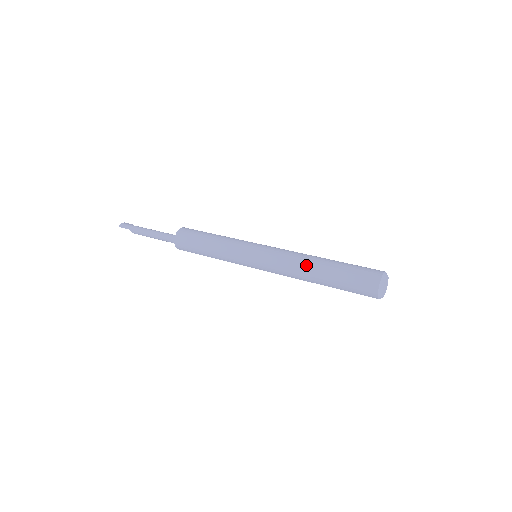
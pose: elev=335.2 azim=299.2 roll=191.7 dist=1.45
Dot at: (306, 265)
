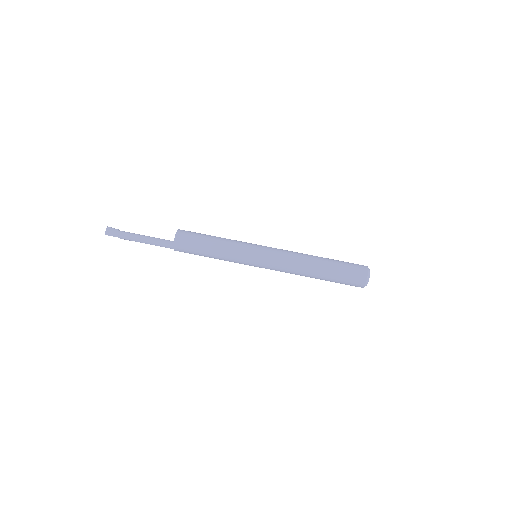
Dot at: (305, 271)
